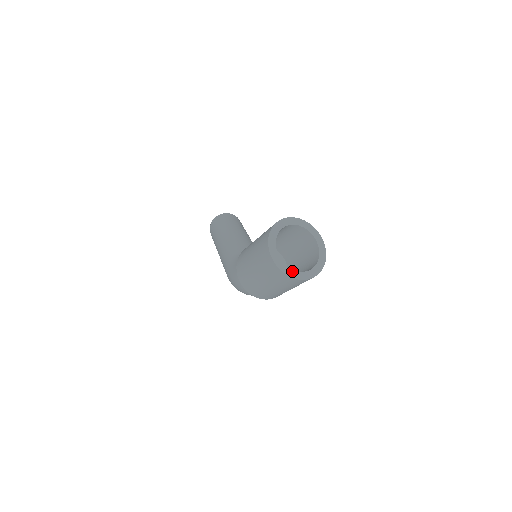
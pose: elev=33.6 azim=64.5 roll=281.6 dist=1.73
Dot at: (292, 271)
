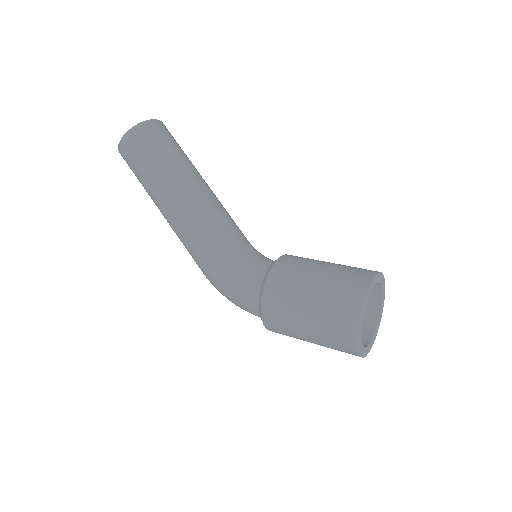
Dot at: (367, 348)
